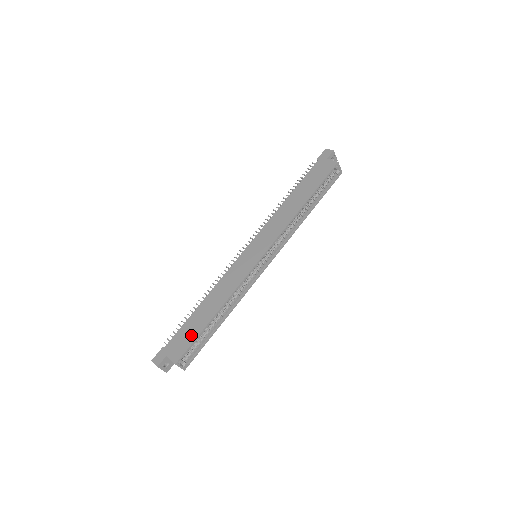
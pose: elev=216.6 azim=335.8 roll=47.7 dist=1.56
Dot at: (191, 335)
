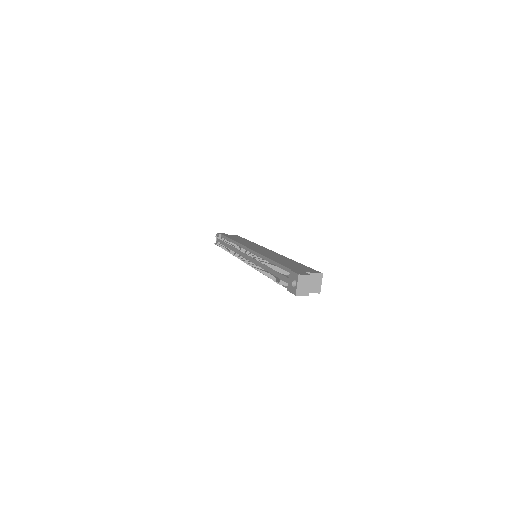
Dot at: (300, 266)
